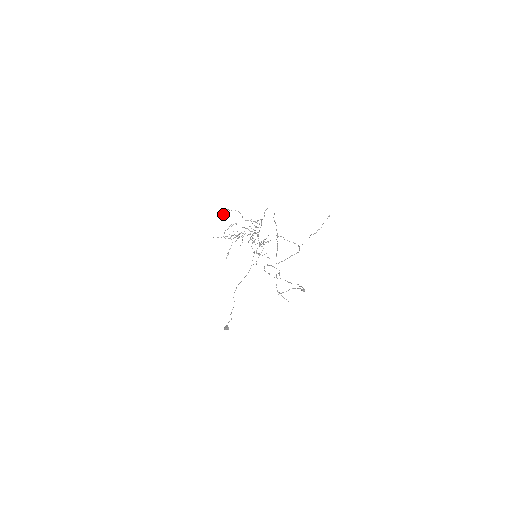
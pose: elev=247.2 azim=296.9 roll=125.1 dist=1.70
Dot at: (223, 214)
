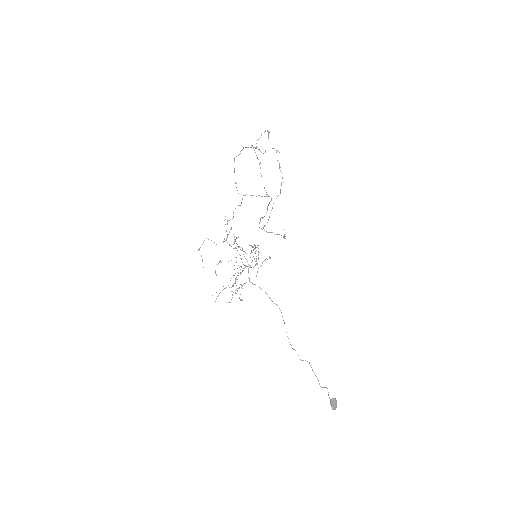
Dot at: occluded
